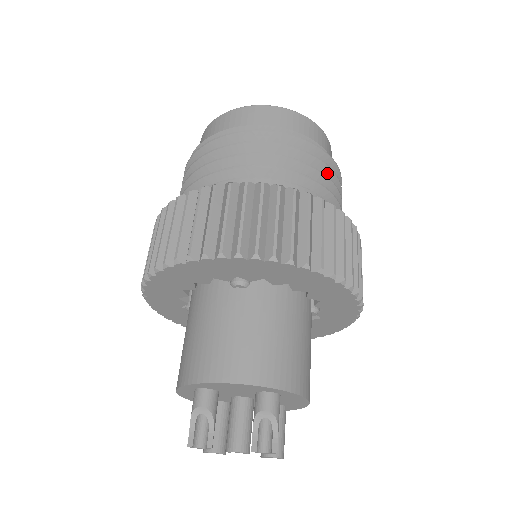
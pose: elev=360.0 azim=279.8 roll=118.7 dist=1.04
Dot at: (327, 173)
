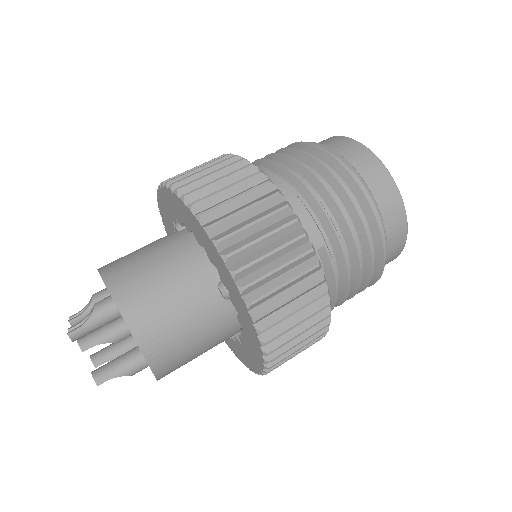
Dot at: (335, 185)
